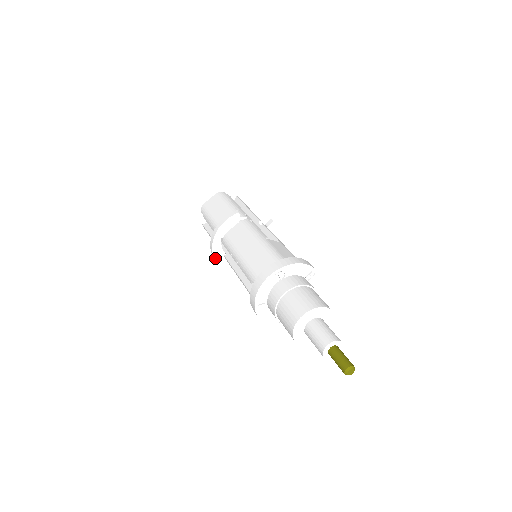
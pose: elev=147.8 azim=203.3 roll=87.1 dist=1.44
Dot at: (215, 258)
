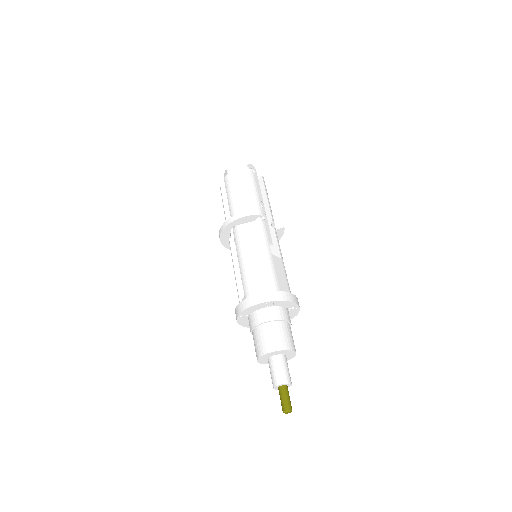
Dot at: (220, 238)
